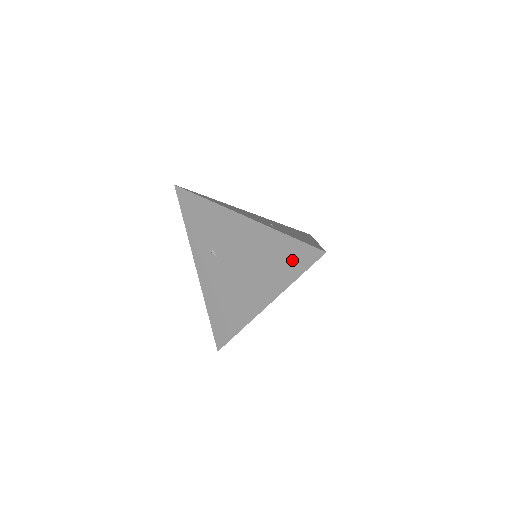
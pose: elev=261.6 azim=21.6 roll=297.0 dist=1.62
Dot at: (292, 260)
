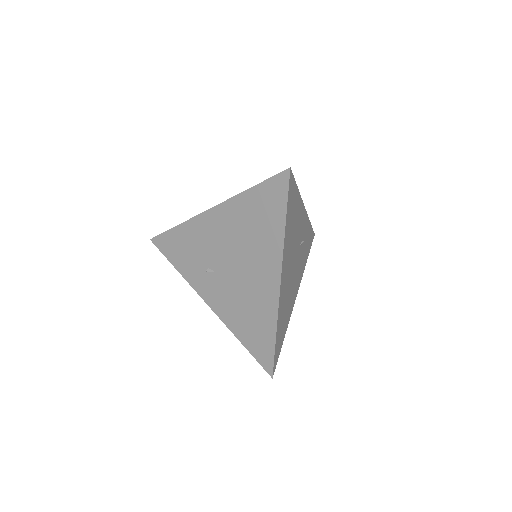
Dot at: (270, 206)
